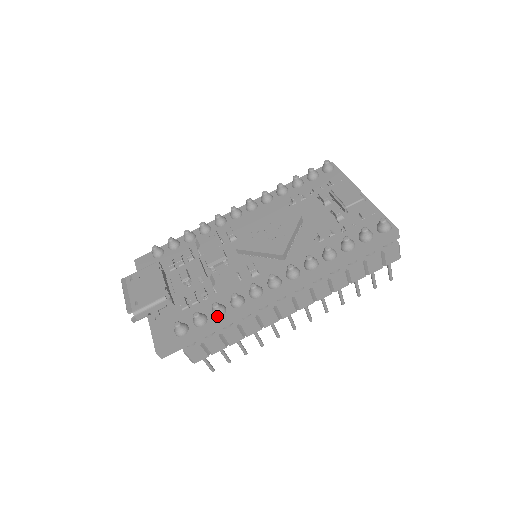
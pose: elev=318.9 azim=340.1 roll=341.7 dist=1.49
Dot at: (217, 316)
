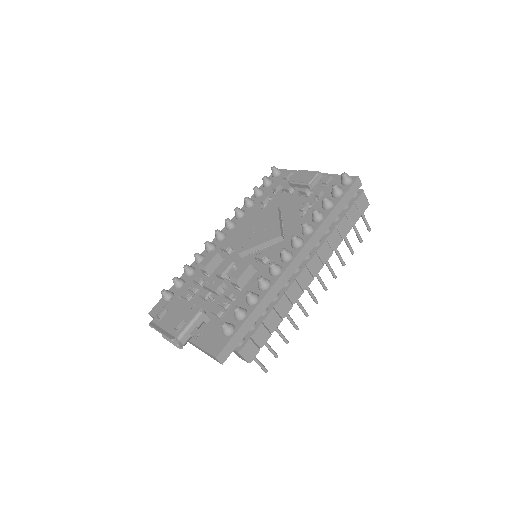
Dot at: (254, 303)
